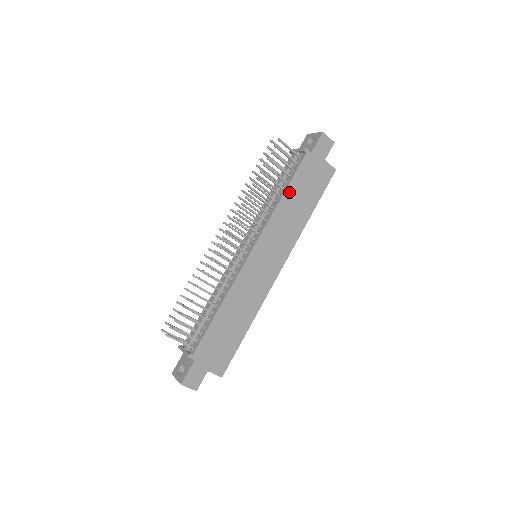
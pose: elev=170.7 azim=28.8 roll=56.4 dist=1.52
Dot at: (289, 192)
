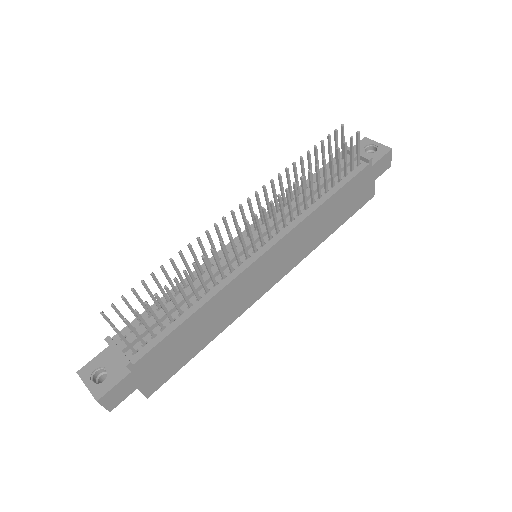
Dot at: (332, 200)
